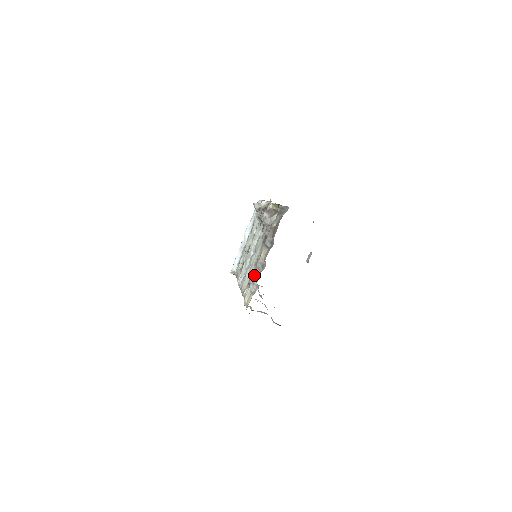
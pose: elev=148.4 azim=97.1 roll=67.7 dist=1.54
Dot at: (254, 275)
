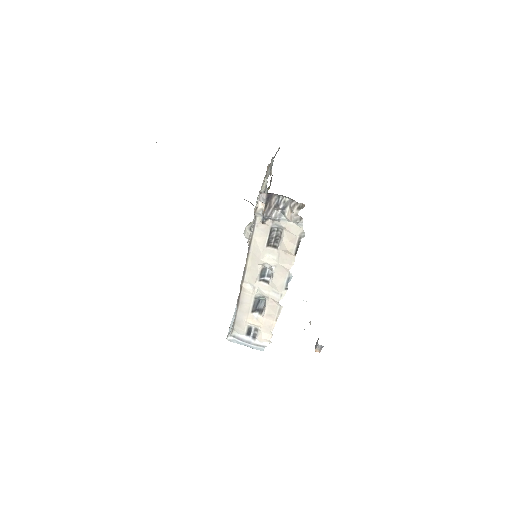
Dot at: occluded
